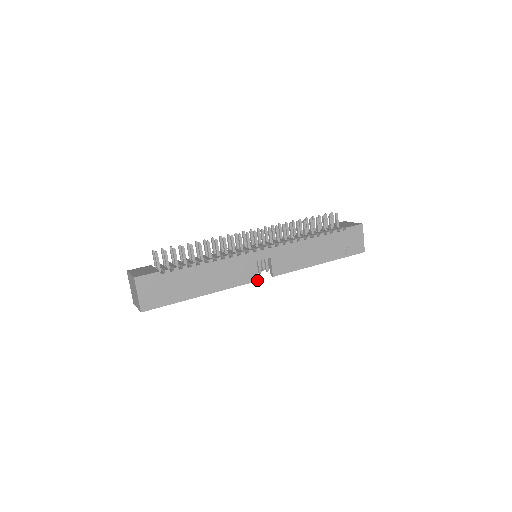
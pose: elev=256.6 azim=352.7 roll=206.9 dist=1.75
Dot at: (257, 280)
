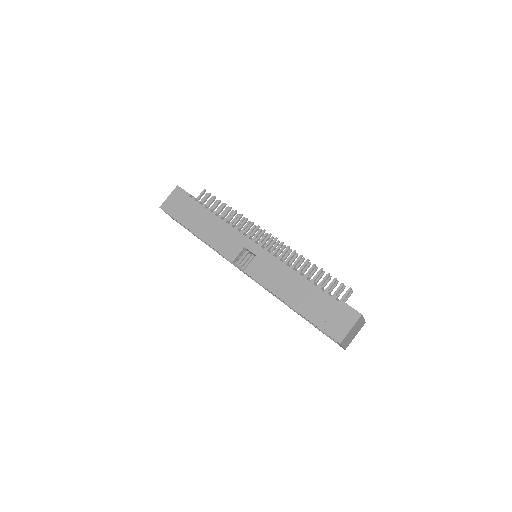
Dot at: (232, 261)
